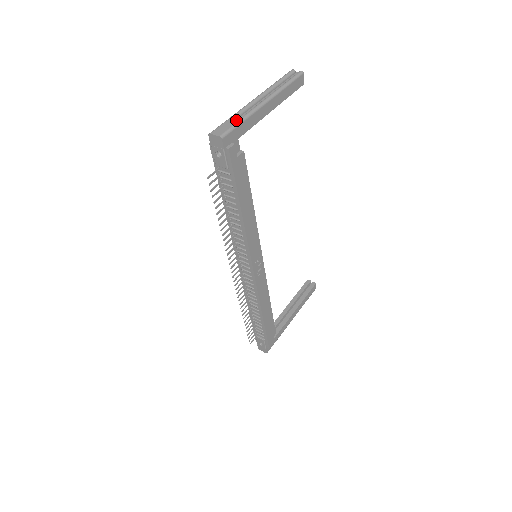
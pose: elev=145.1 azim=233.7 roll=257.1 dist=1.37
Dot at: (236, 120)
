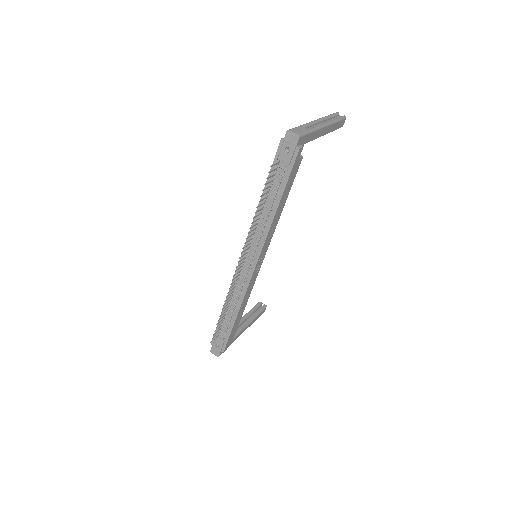
Dot at: occluded
